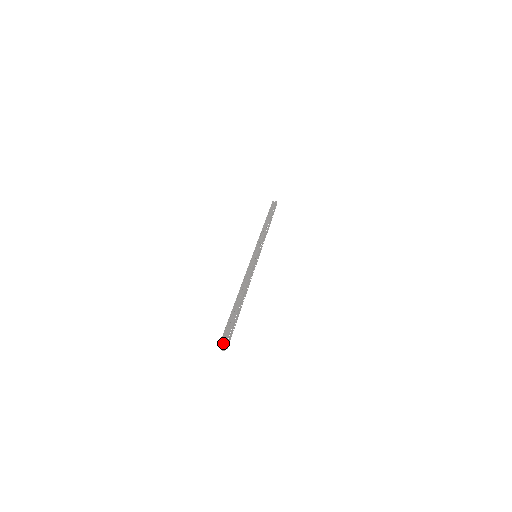
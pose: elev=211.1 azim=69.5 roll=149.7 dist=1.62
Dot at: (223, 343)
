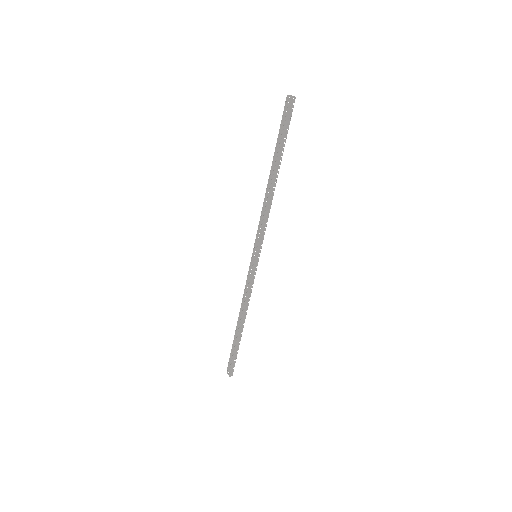
Dot at: (231, 375)
